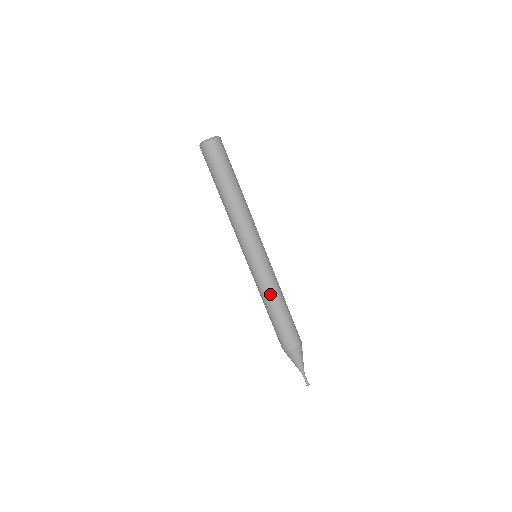
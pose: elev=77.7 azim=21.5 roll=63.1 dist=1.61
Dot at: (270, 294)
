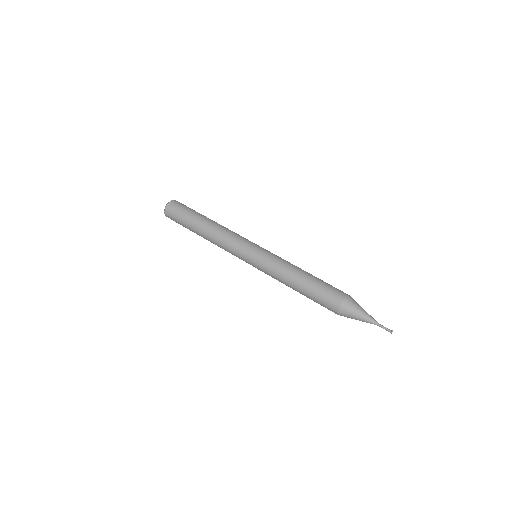
Dot at: (292, 264)
